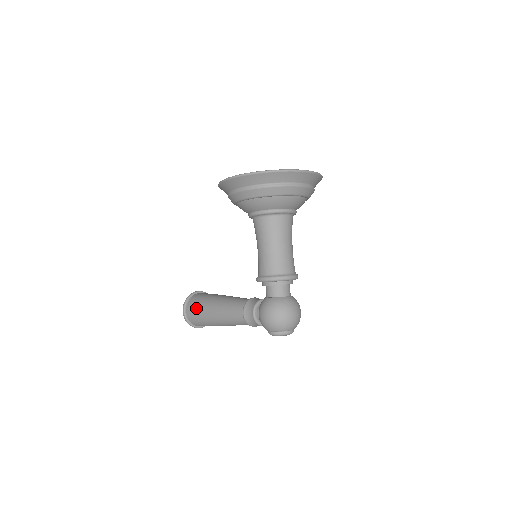
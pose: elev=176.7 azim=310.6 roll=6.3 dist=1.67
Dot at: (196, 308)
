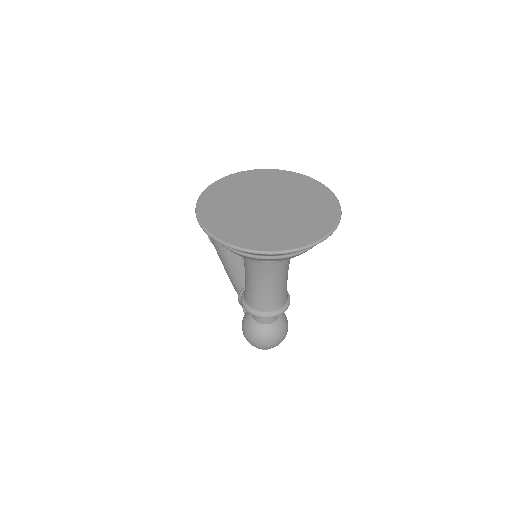
Dot at: (215, 244)
